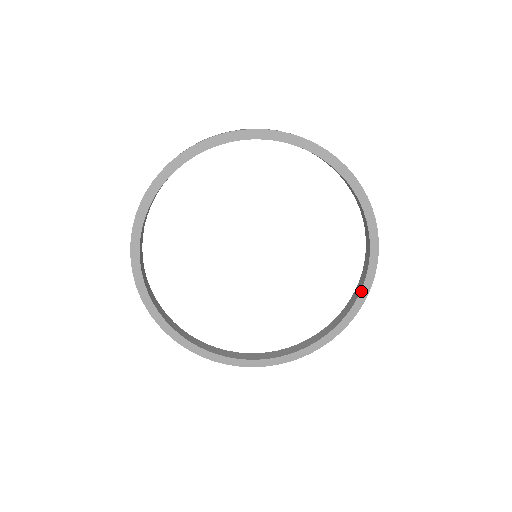
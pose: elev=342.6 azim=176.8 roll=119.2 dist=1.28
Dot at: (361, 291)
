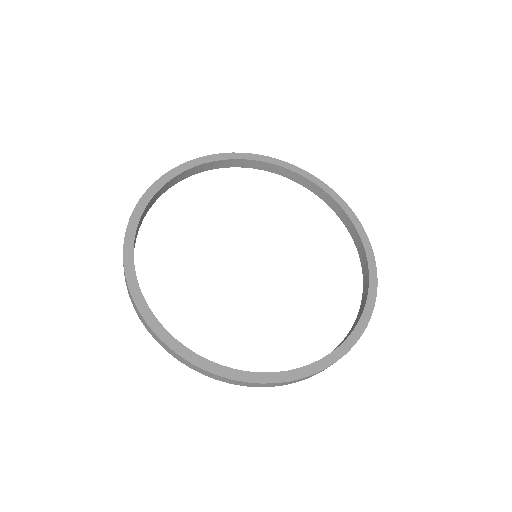
Dot at: (314, 363)
